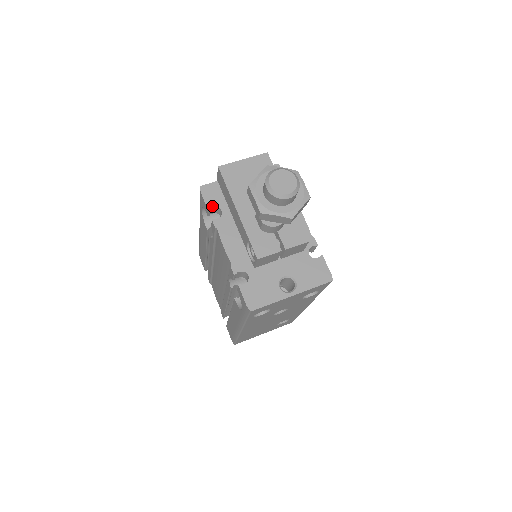
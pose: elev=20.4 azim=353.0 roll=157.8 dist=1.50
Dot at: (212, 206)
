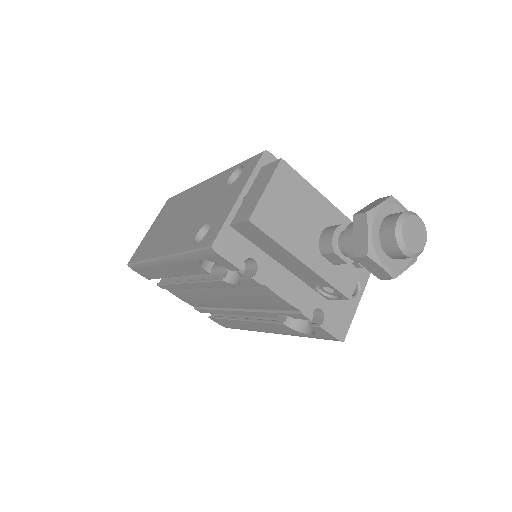
Dot at: (241, 262)
